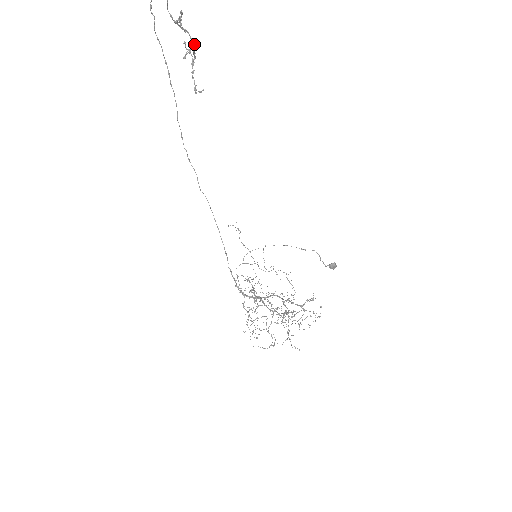
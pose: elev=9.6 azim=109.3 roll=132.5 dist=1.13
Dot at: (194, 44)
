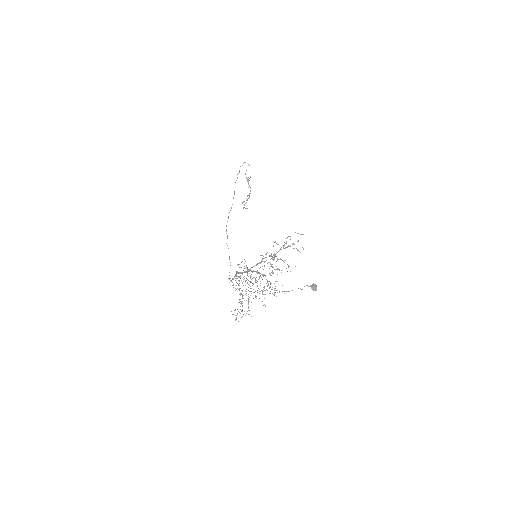
Dot at: occluded
